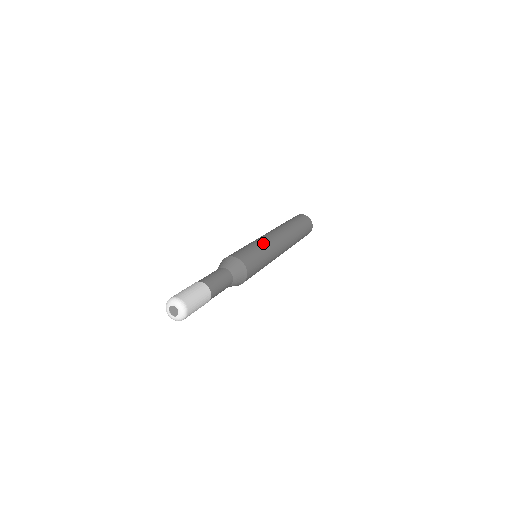
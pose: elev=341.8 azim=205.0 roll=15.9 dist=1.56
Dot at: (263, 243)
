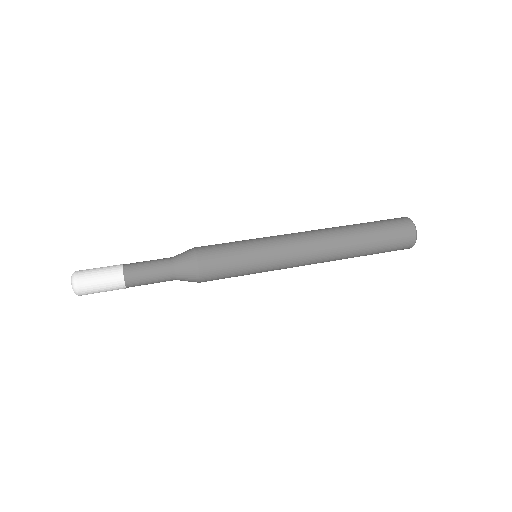
Dot at: (259, 238)
